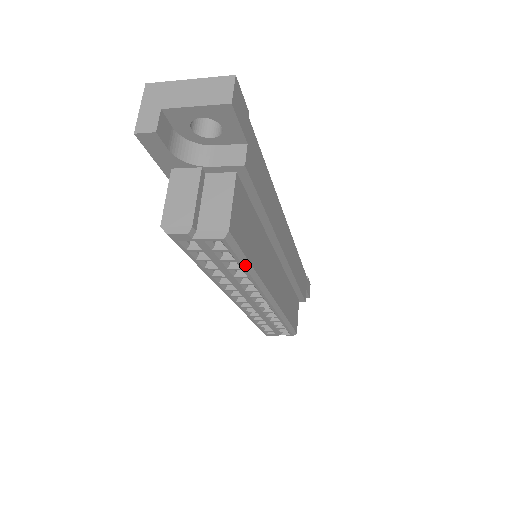
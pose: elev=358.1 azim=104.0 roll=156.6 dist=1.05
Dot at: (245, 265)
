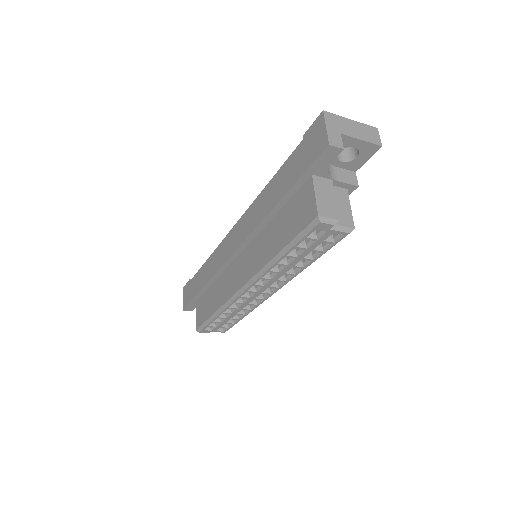
Dot at: (319, 257)
